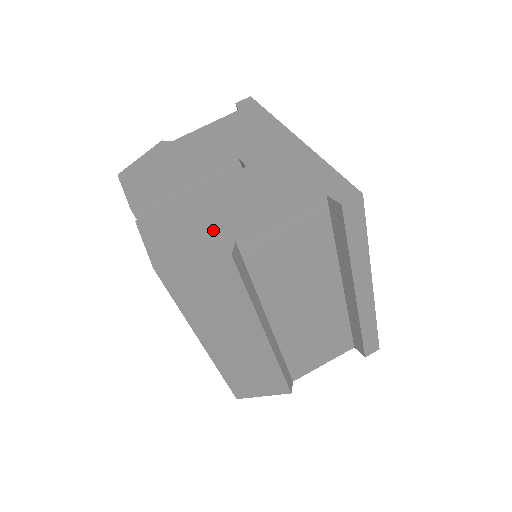
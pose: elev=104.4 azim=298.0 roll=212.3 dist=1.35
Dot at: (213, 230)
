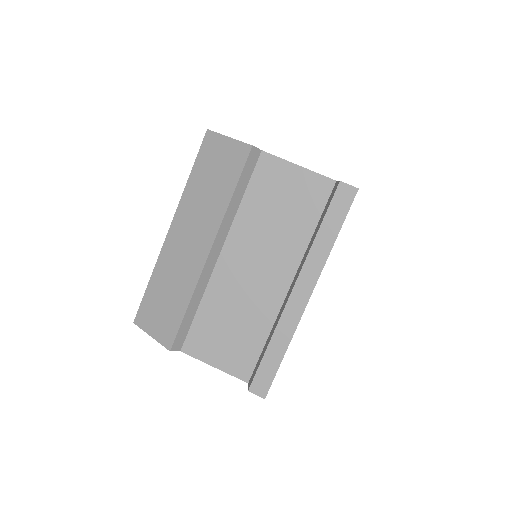
Dot at: occluded
